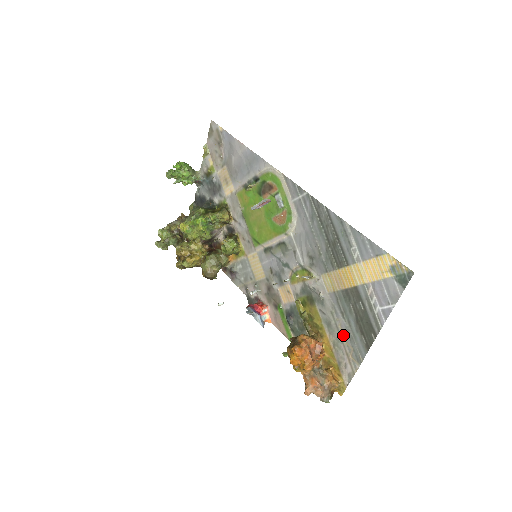
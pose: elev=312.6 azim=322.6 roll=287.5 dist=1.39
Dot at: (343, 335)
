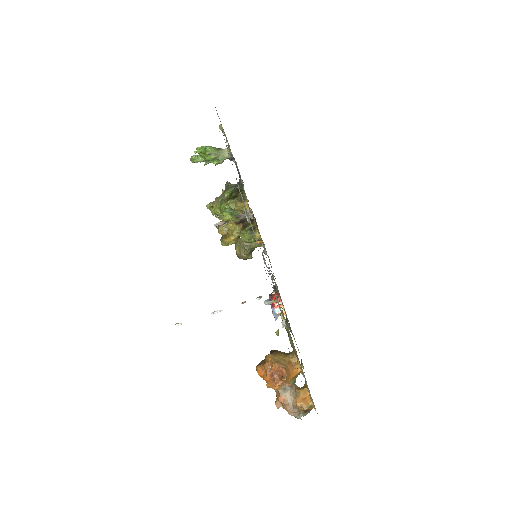
Dot at: (301, 368)
